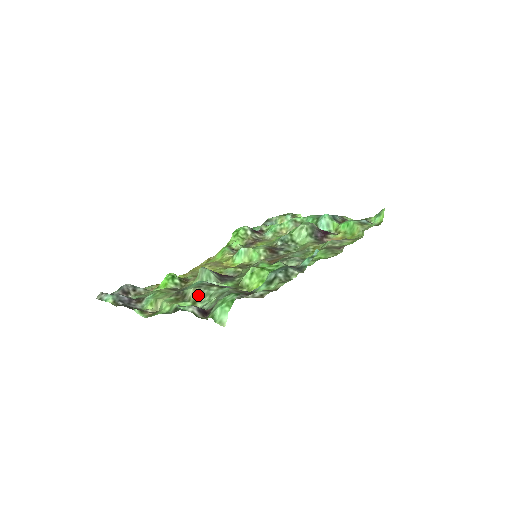
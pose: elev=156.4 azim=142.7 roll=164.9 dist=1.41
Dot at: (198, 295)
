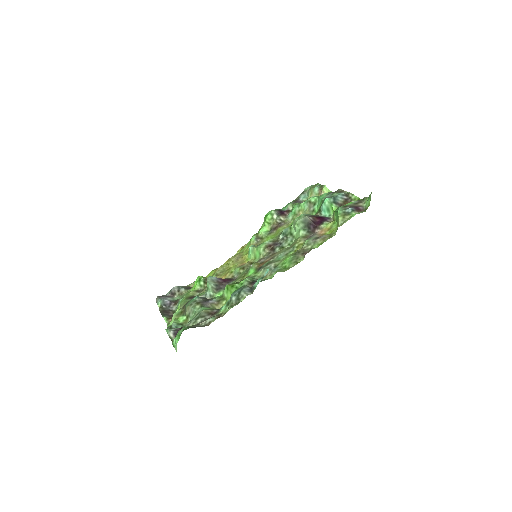
Dot at: (189, 312)
